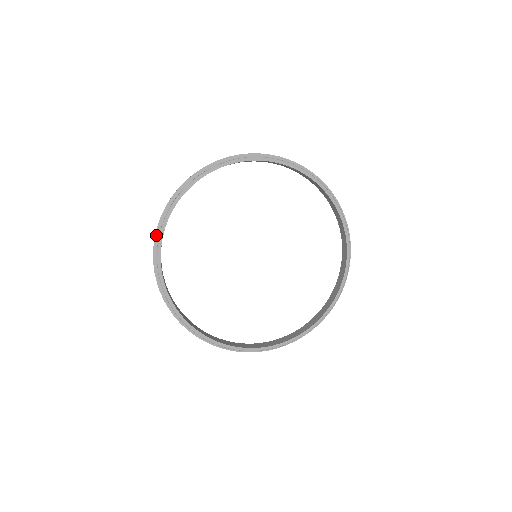
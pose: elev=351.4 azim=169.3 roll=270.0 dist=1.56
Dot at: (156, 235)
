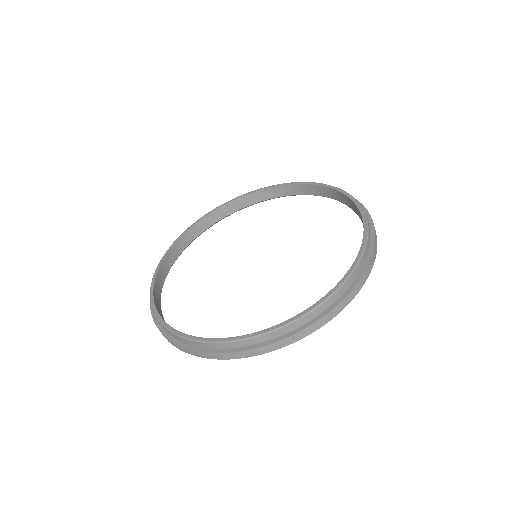
Dot at: (170, 339)
